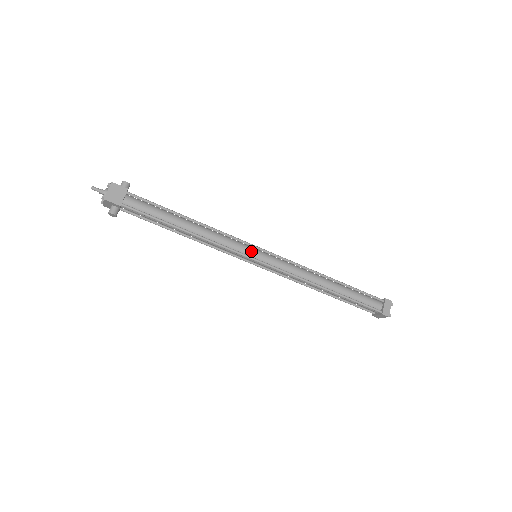
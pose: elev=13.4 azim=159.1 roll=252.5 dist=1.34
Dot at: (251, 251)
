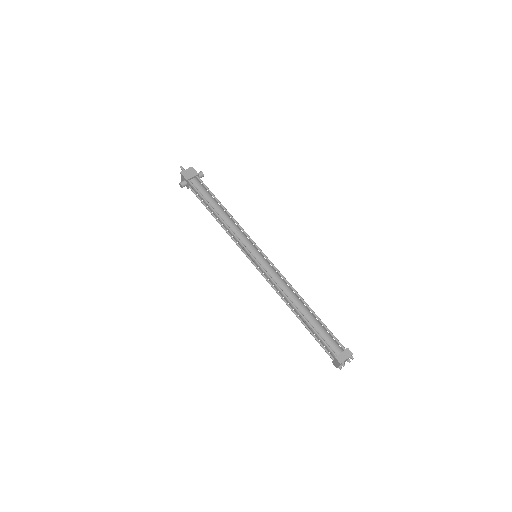
Dot at: (252, 248)
